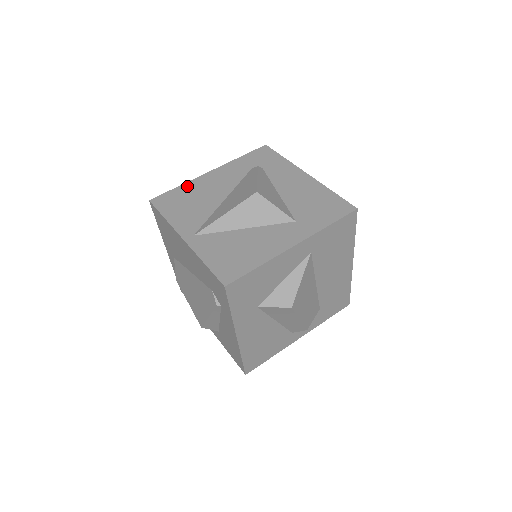
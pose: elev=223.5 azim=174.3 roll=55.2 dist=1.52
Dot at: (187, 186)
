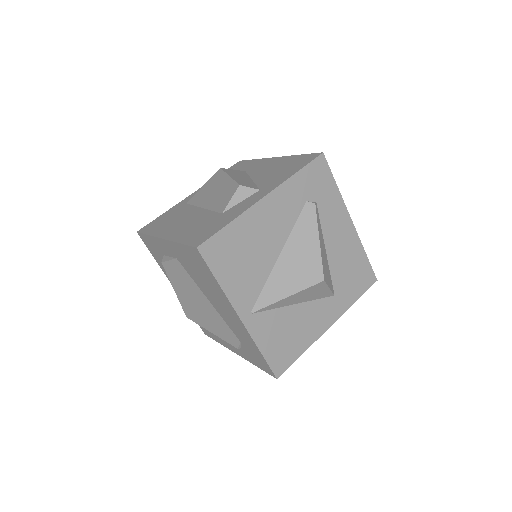
Dot at: (240, 225)
